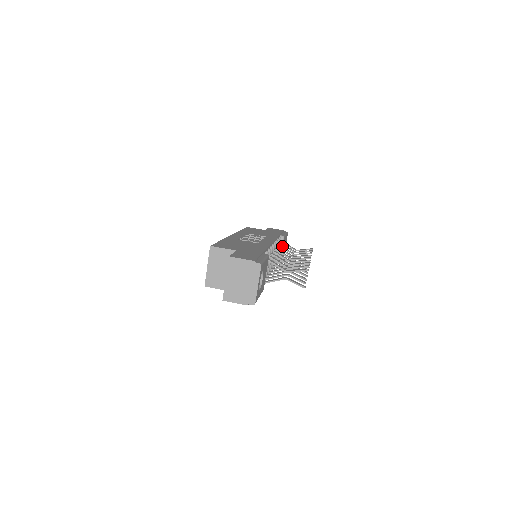
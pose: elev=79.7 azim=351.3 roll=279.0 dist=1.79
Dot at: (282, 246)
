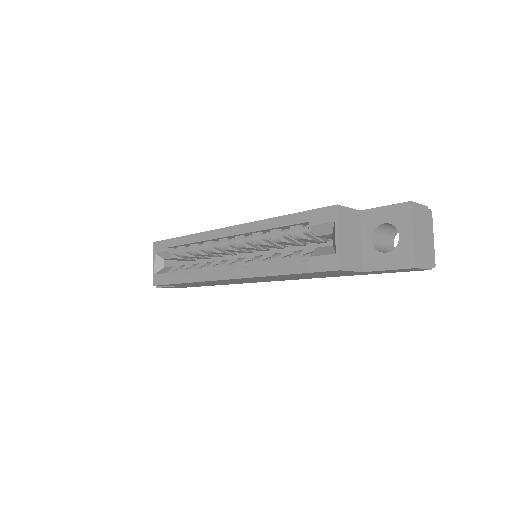
Dot at: occluded
